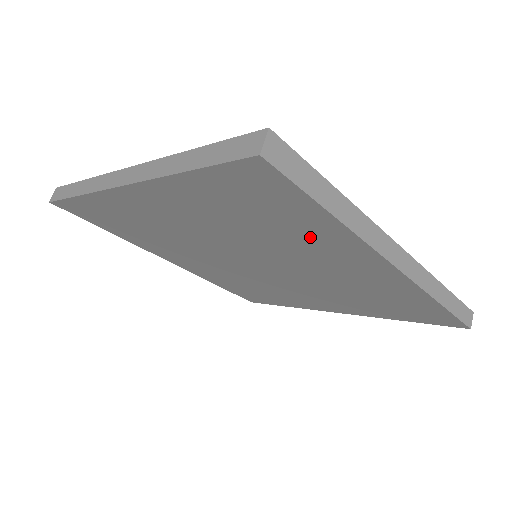
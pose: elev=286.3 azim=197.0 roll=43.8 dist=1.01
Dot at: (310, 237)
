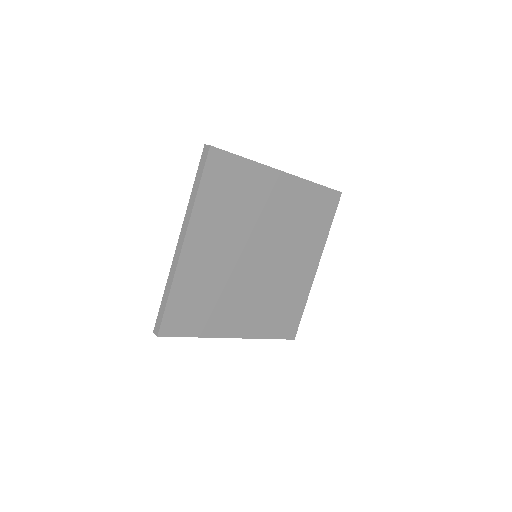
Dot at: (253, 187)
